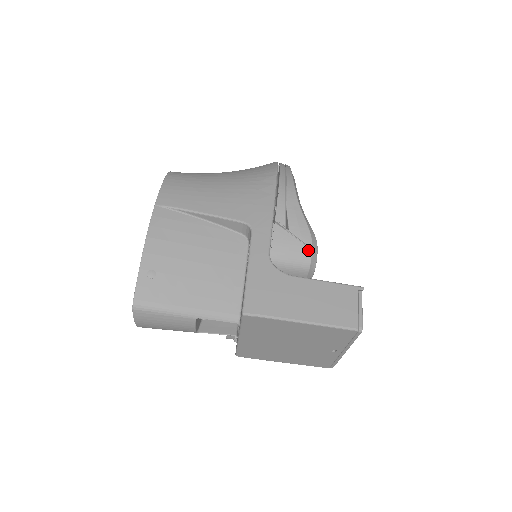
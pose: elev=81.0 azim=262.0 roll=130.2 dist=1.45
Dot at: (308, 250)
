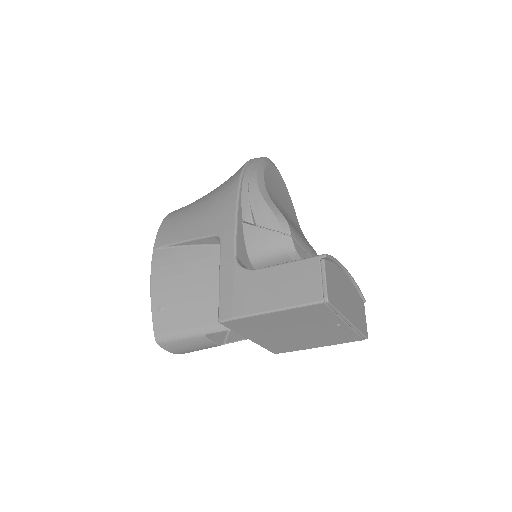
Dot at: (278, 236)
